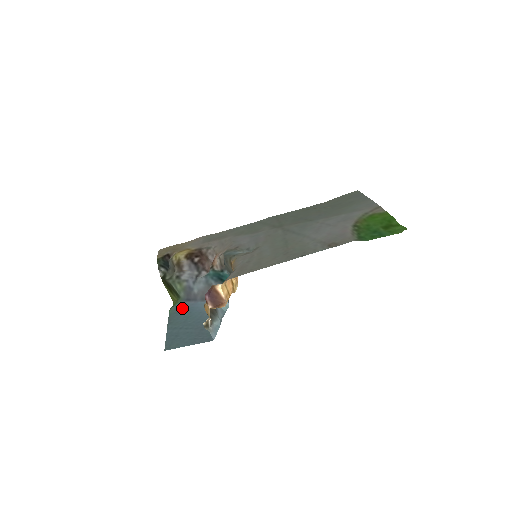
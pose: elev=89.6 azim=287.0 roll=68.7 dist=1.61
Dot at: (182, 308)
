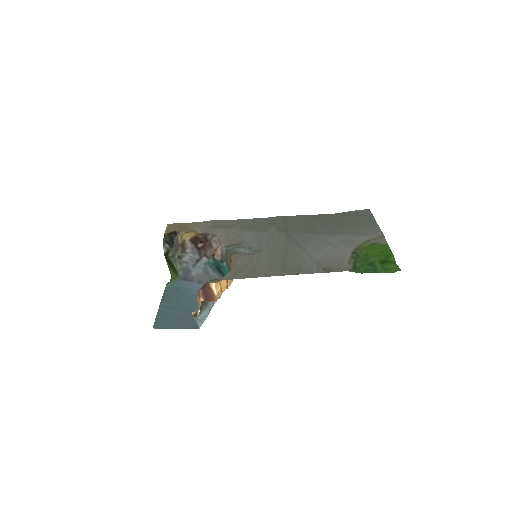
Dot at: (178, 286)
